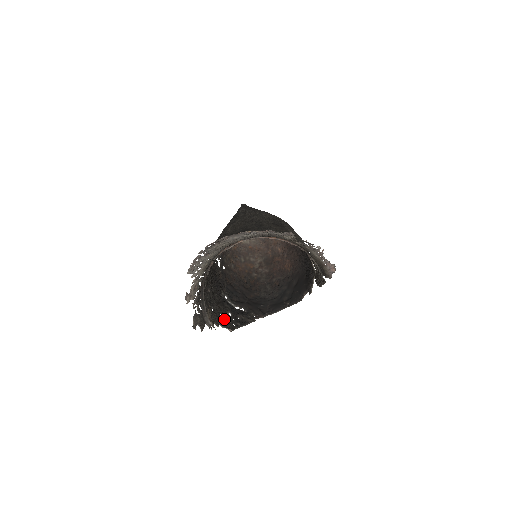
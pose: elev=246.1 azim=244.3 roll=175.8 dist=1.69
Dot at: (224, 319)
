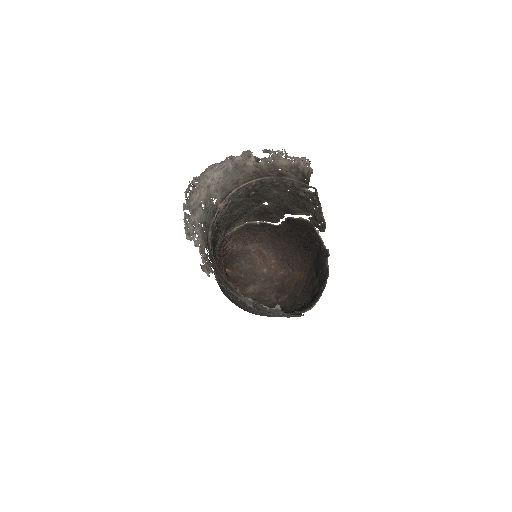
Dot at: occluded
